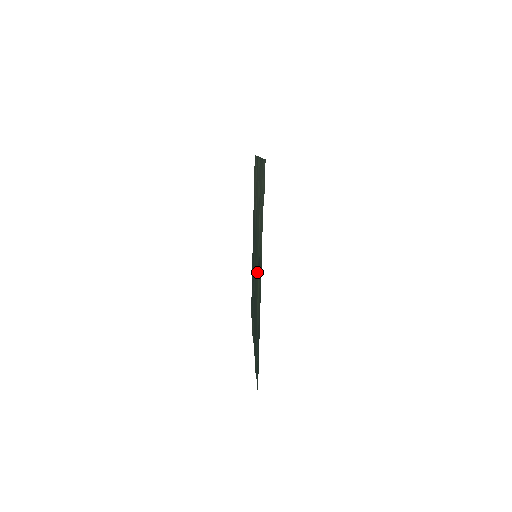
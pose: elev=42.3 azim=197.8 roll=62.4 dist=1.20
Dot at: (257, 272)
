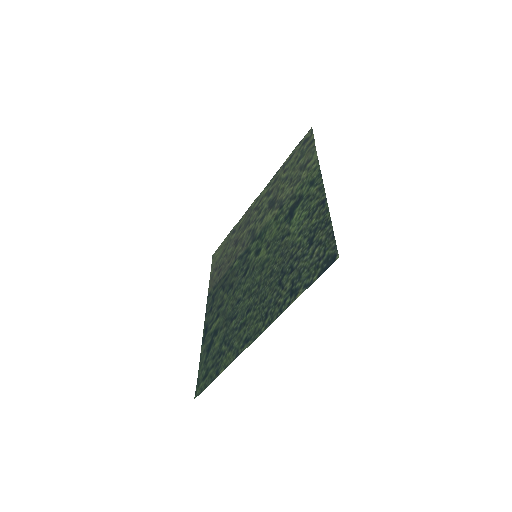
Dot at: (283, 226)
